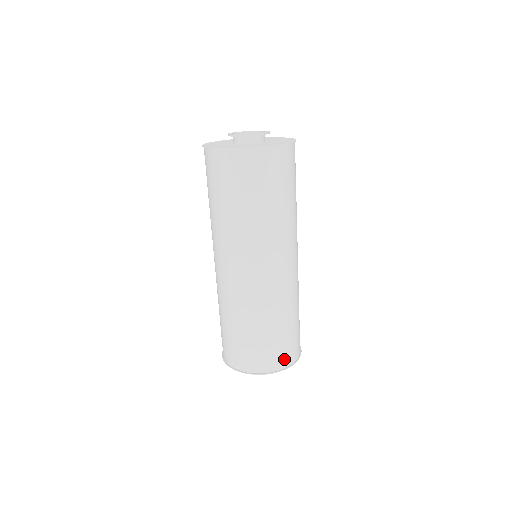
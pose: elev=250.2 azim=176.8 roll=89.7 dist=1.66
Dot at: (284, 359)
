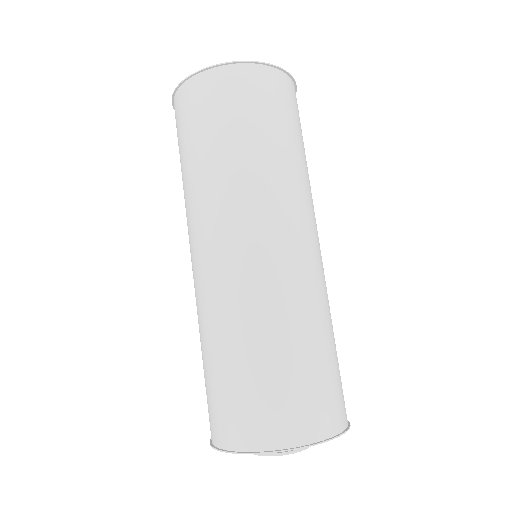
Dot at: (311, 422)
